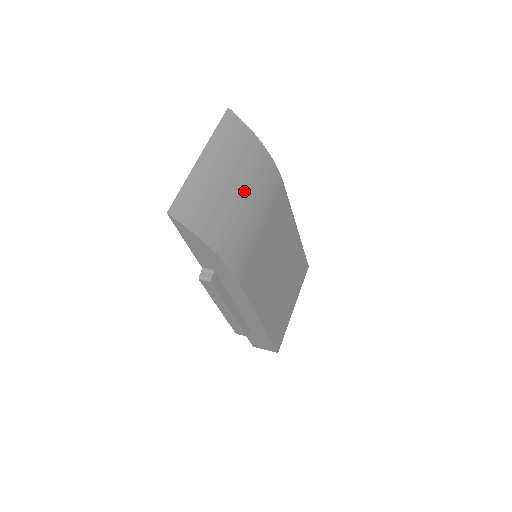
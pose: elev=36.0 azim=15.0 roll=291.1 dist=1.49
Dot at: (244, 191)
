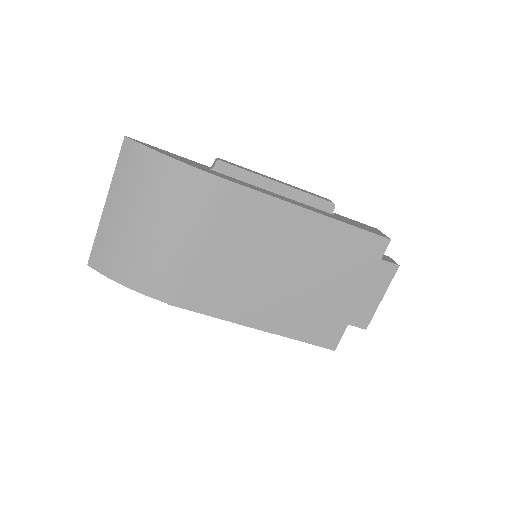
Dot at: (156, 221)
